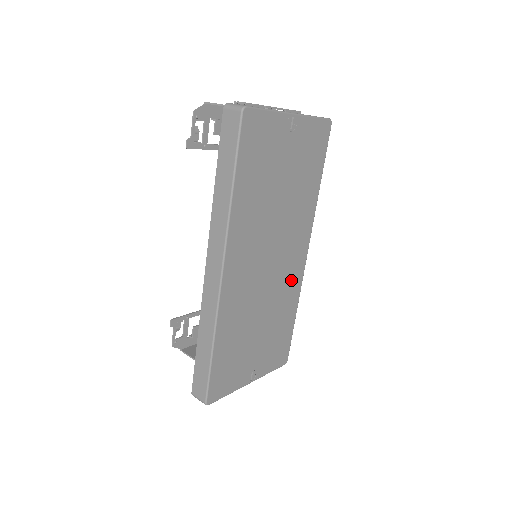
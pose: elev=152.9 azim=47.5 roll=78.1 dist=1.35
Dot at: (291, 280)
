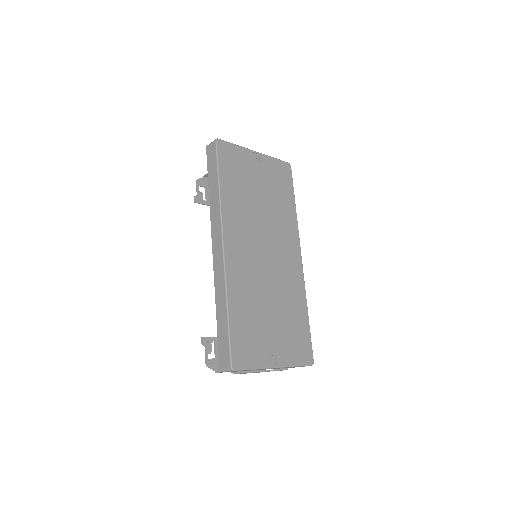
Dot at: (292, 277)
